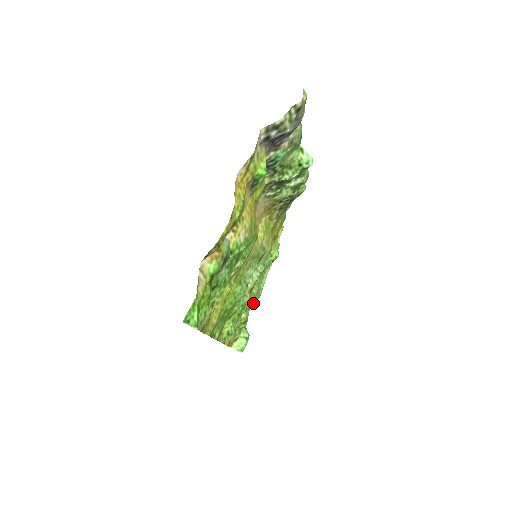
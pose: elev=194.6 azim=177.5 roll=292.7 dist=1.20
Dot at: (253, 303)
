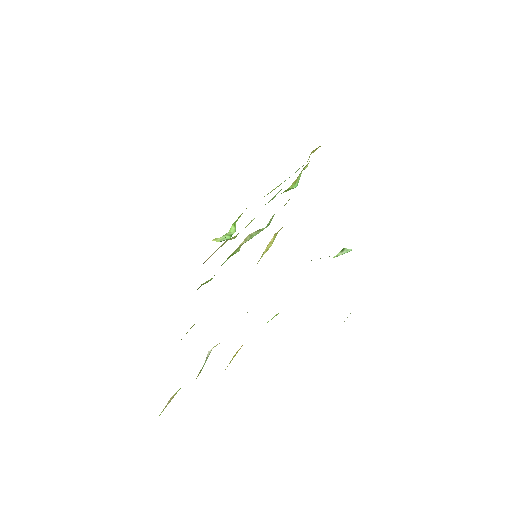
Dot at: occluded
